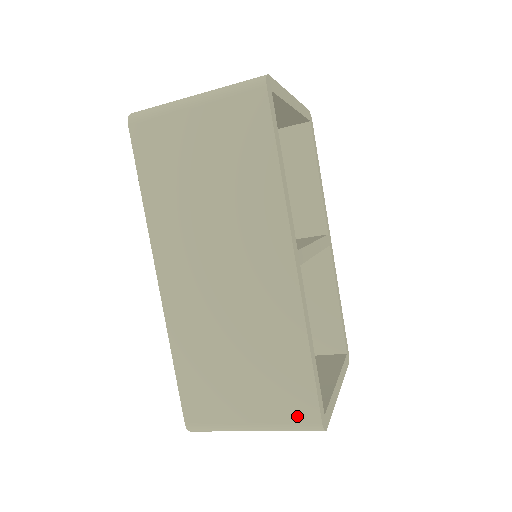
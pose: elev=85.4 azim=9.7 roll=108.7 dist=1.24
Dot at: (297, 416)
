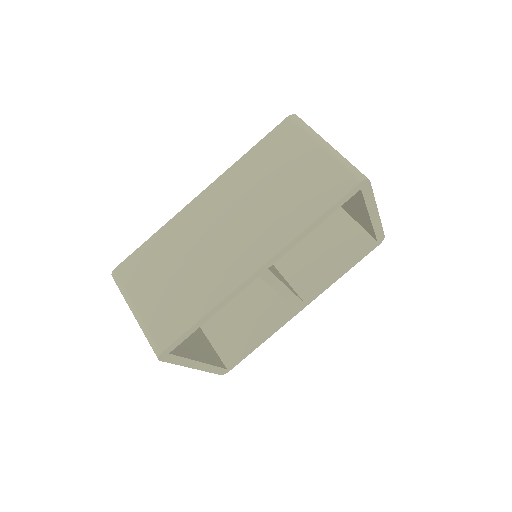
Dot at: (158, 334)
